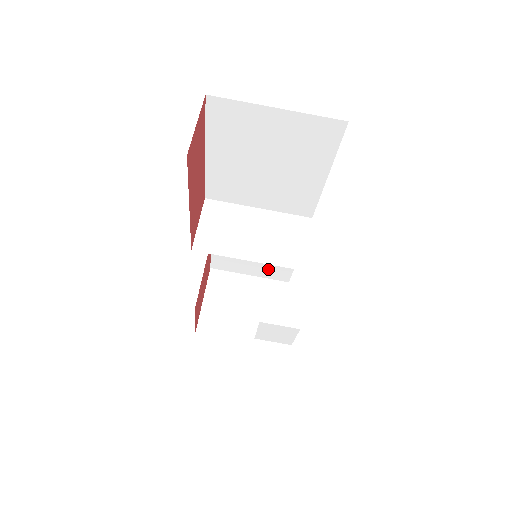
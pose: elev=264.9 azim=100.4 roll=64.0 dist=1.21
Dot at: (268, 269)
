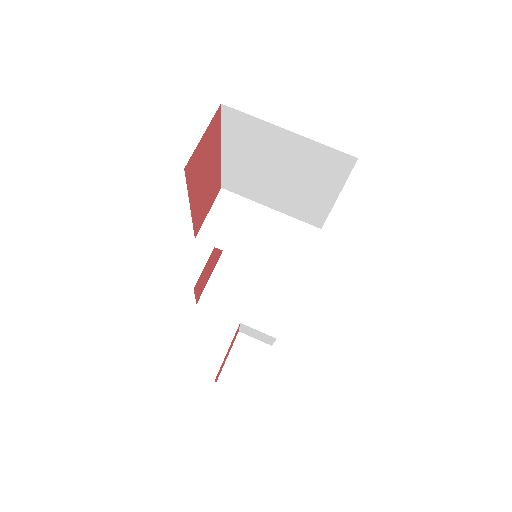
Dot at: occluded
